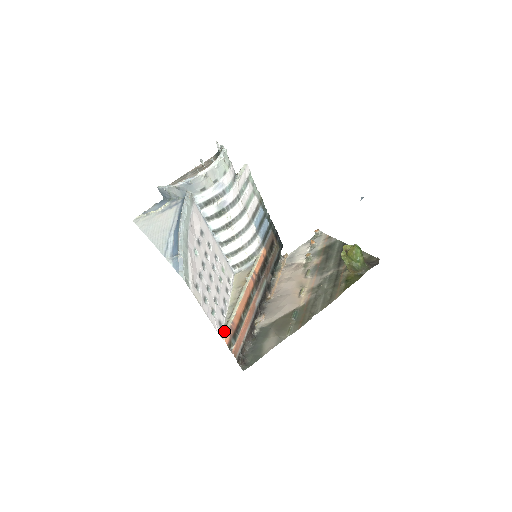
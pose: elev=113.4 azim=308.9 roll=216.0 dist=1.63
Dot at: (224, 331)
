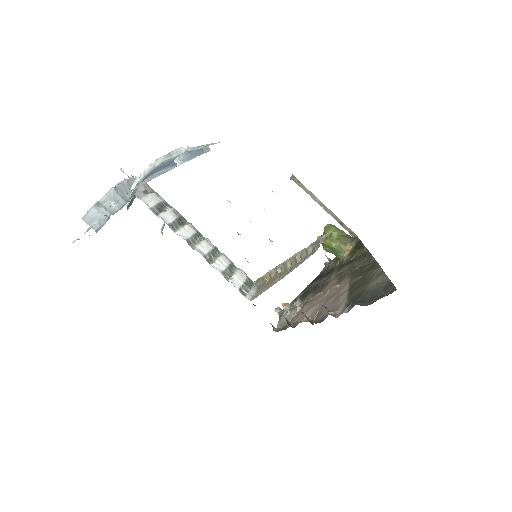
Dot at: (320, 239)
